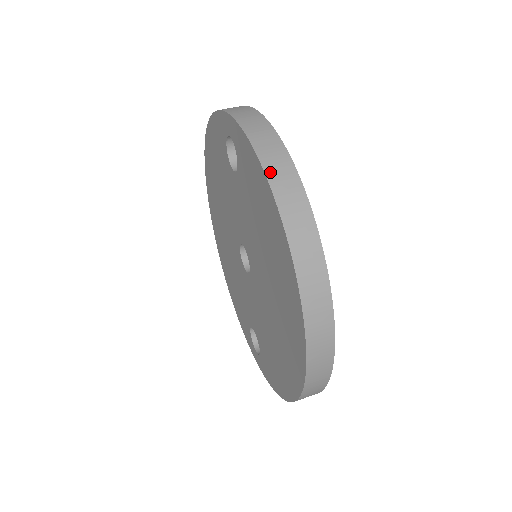
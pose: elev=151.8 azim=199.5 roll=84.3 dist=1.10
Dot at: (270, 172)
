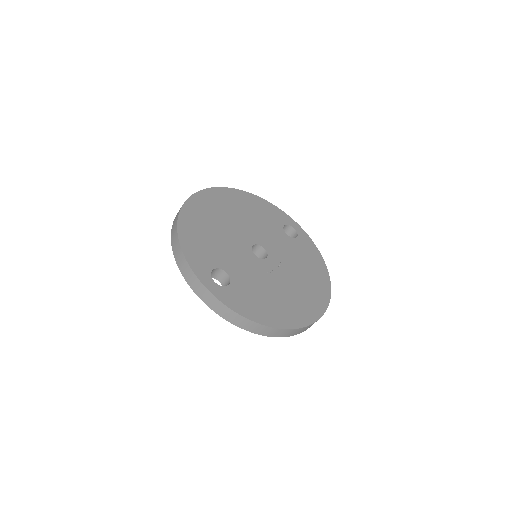
Dot at: (251, 331)
